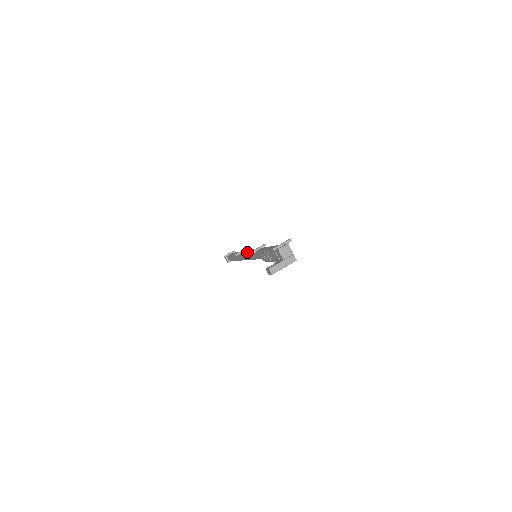
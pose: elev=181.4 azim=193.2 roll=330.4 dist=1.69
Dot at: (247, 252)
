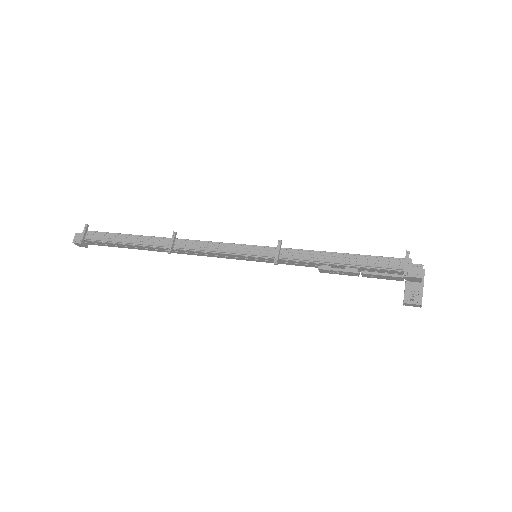
Dot at: (218, 251)
